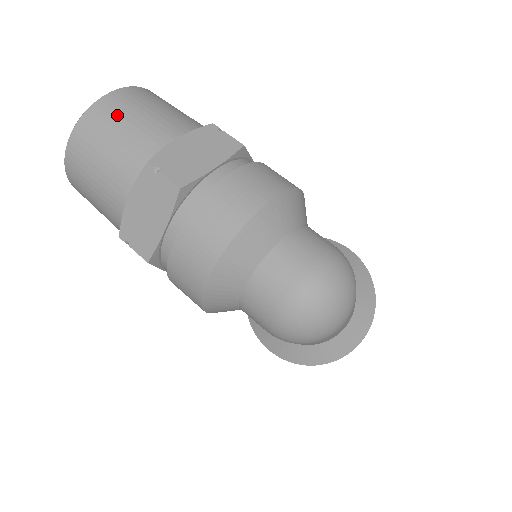
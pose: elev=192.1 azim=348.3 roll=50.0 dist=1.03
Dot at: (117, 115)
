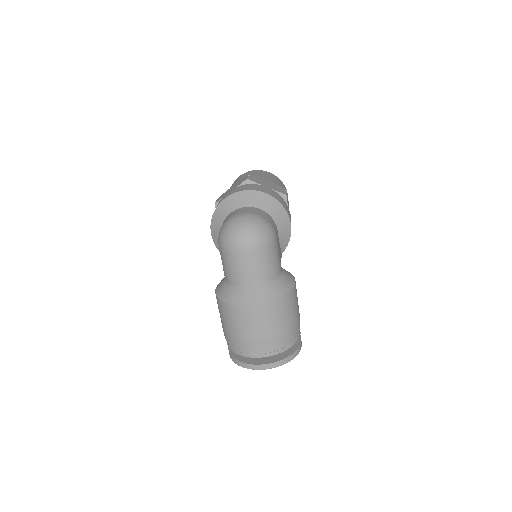
Dot at: (261, 173)
